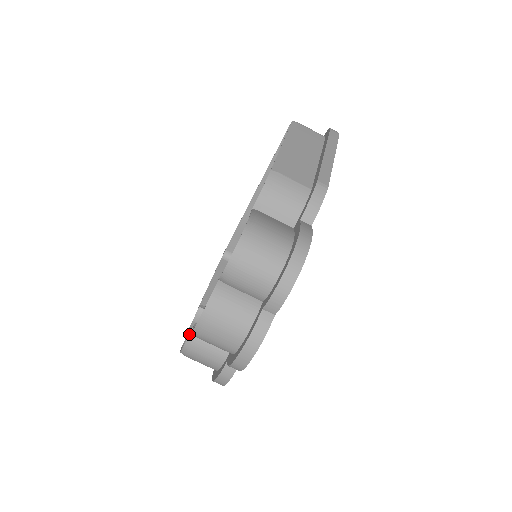
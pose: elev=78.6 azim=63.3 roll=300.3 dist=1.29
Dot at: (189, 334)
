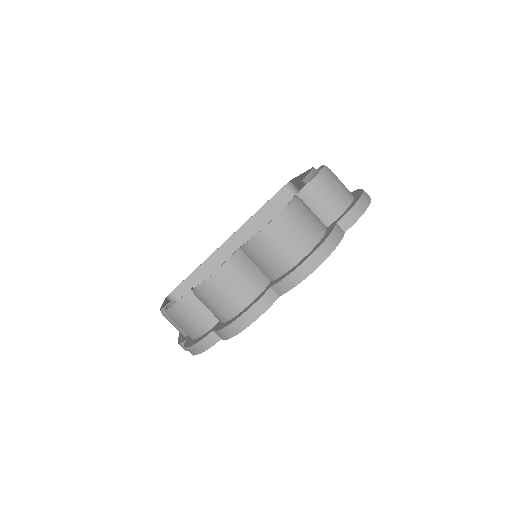
Dot at: (233, 253)
